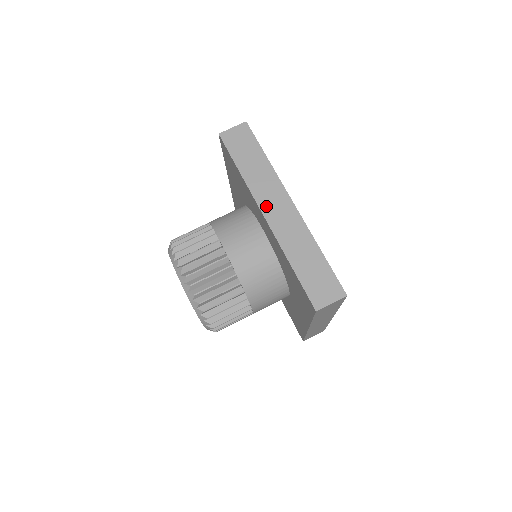
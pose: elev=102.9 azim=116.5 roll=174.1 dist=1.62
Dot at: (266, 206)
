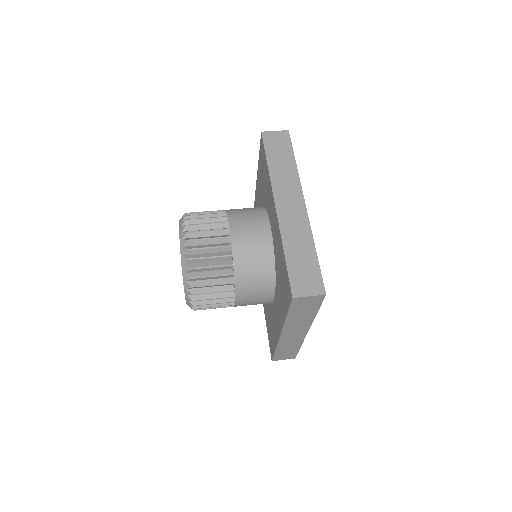
Dot at: (280, 199)
